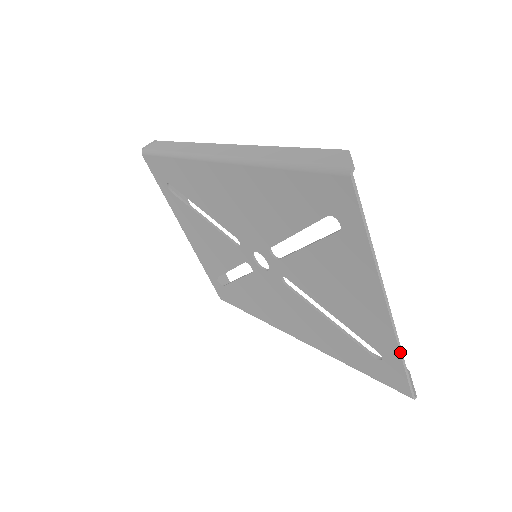
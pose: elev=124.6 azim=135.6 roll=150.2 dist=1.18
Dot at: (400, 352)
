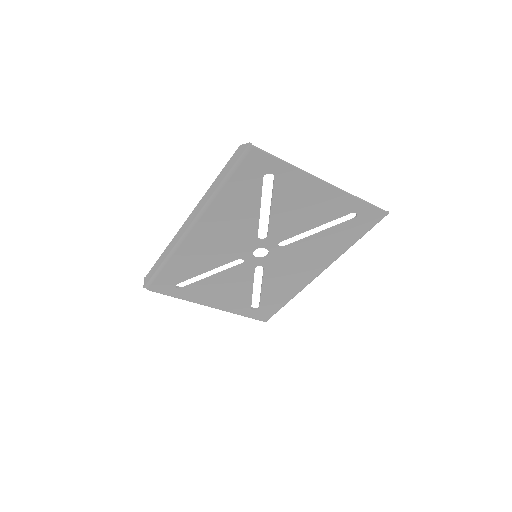
Dot at: (356, 197)
